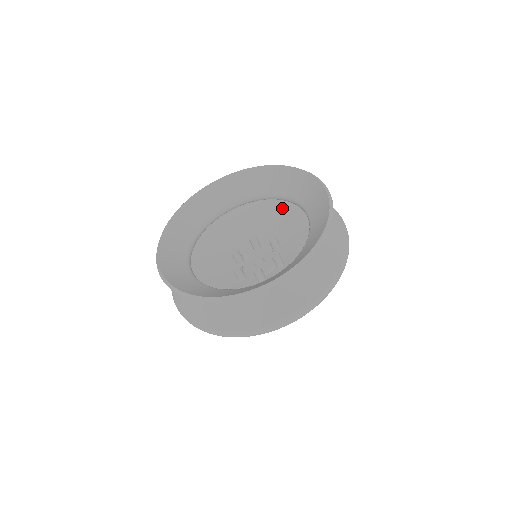
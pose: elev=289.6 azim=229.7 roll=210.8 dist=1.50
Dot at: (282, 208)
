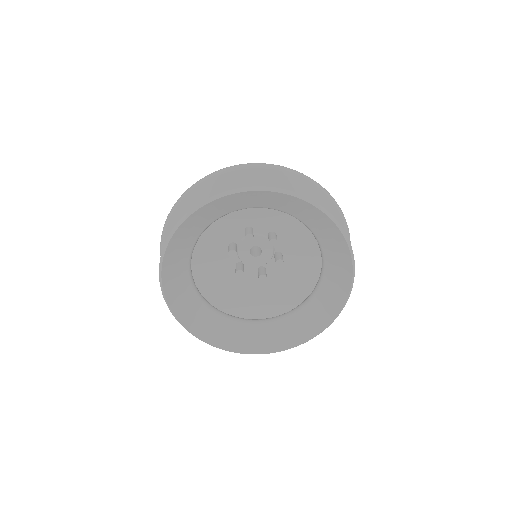
Dot at: occluded
